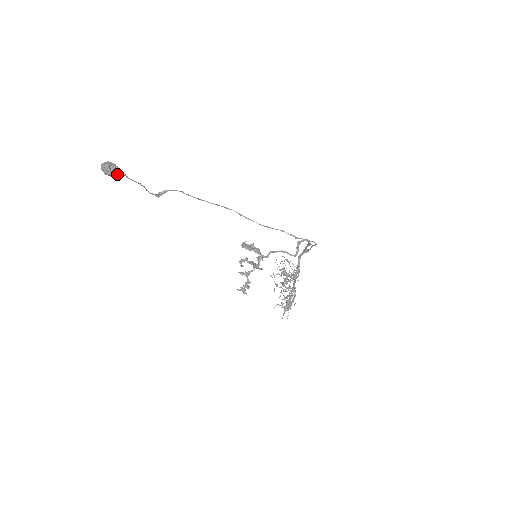
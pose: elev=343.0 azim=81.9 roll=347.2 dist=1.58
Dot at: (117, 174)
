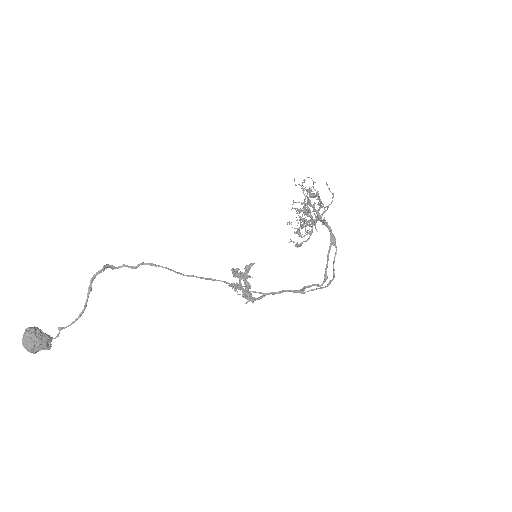
Dot at: (49, 344)
